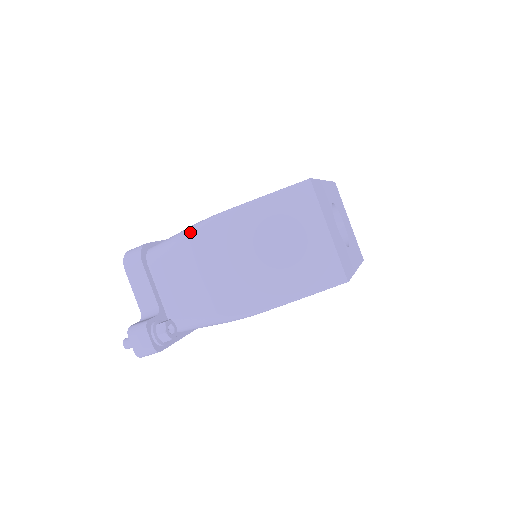
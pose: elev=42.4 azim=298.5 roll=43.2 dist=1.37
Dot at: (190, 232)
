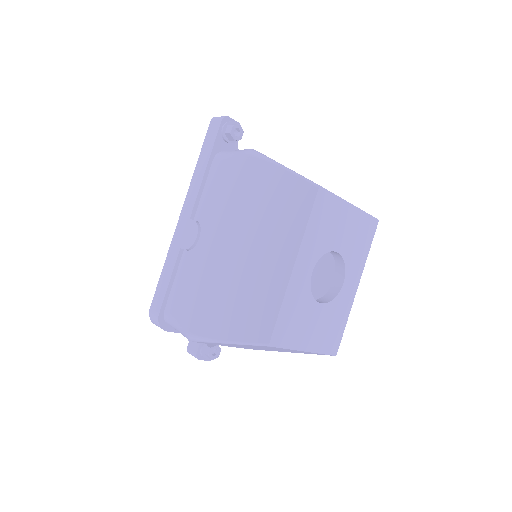
Dot at: occluded
